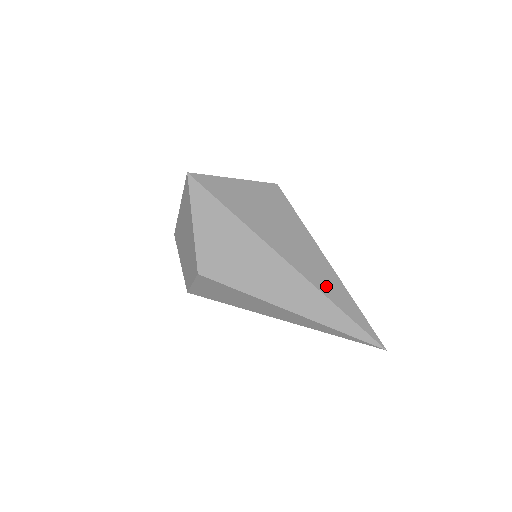
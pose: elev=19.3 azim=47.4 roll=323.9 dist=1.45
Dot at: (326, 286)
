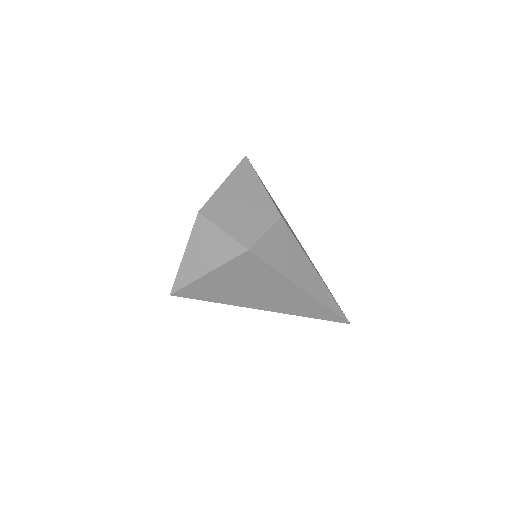
Dot at: occluded
